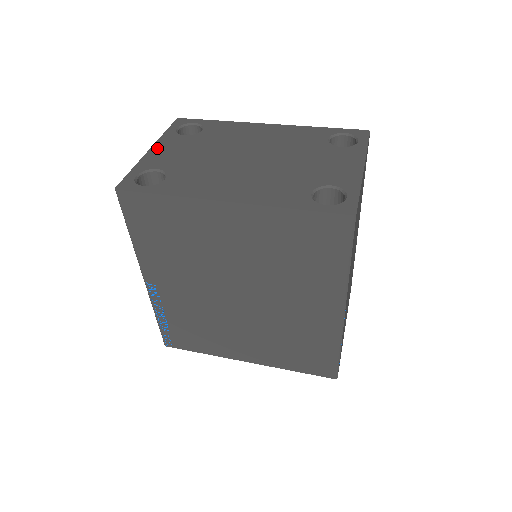
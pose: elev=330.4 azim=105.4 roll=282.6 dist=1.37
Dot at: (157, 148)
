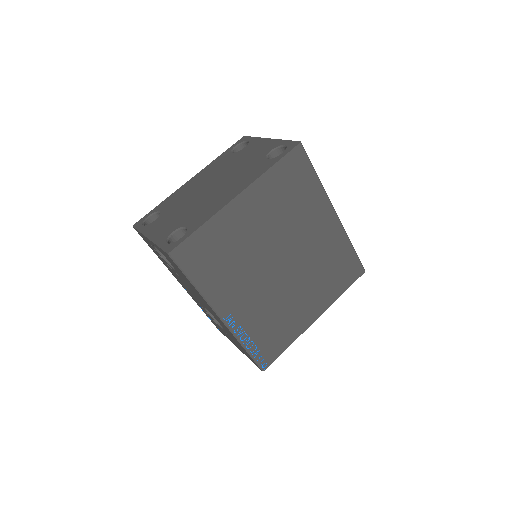
Dot at: (151, 234)
